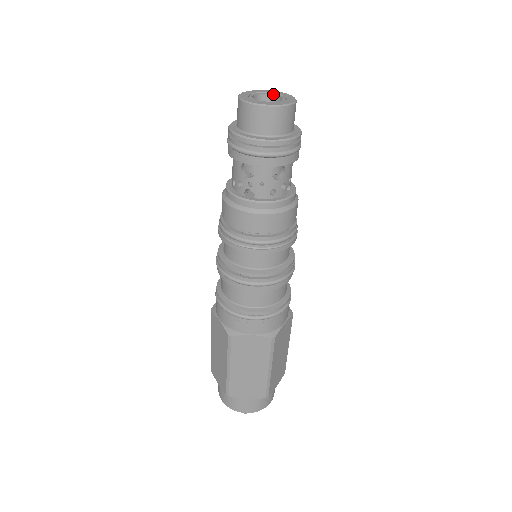
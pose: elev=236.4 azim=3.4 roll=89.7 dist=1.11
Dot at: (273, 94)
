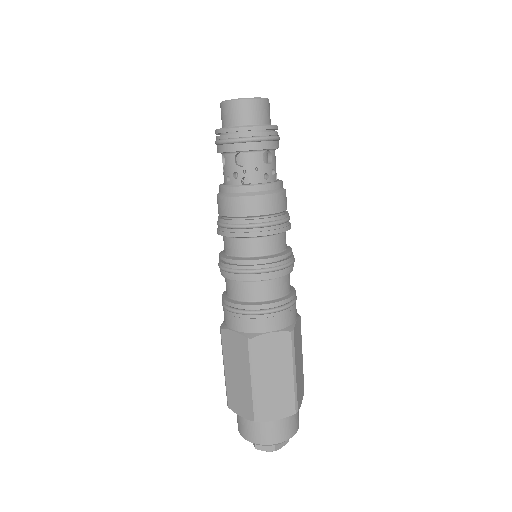
Dot at: occluded
